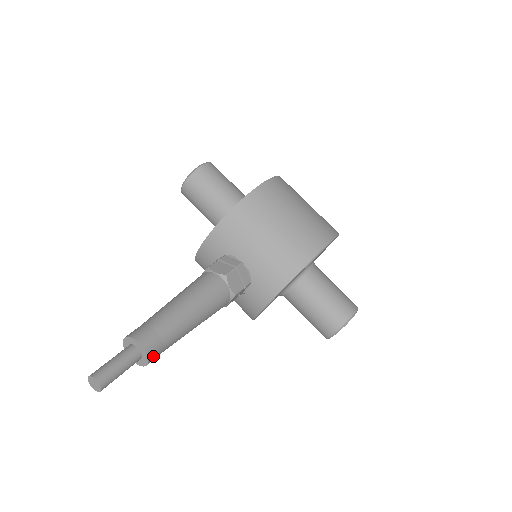
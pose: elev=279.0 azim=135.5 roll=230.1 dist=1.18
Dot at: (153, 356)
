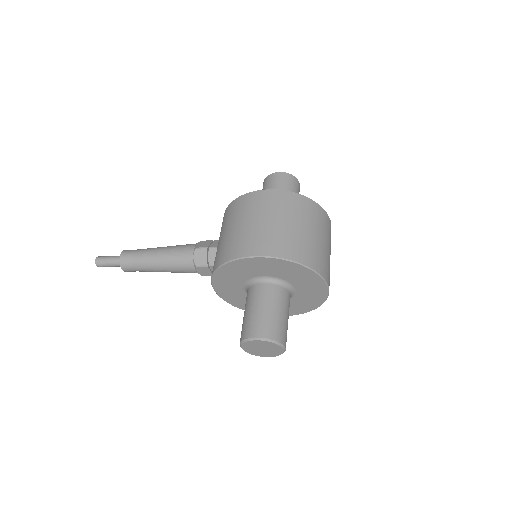
Dot at: (124, 266)
